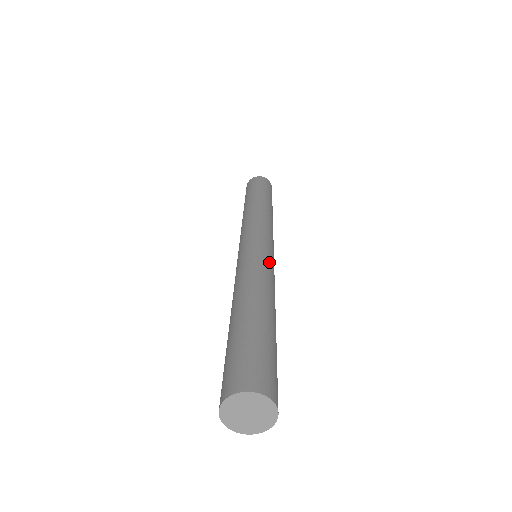
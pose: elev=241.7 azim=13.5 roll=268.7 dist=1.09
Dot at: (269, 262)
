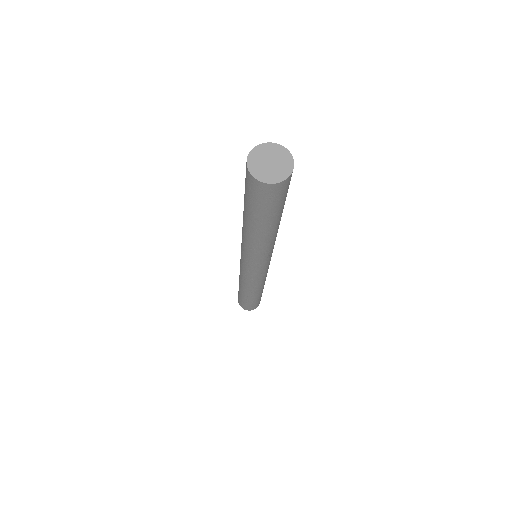
Dot at: occluded
